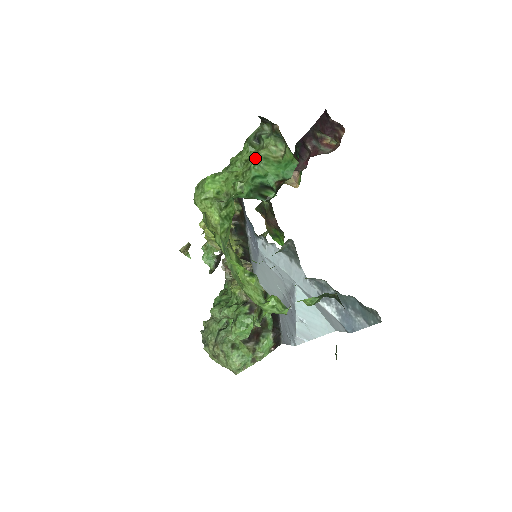
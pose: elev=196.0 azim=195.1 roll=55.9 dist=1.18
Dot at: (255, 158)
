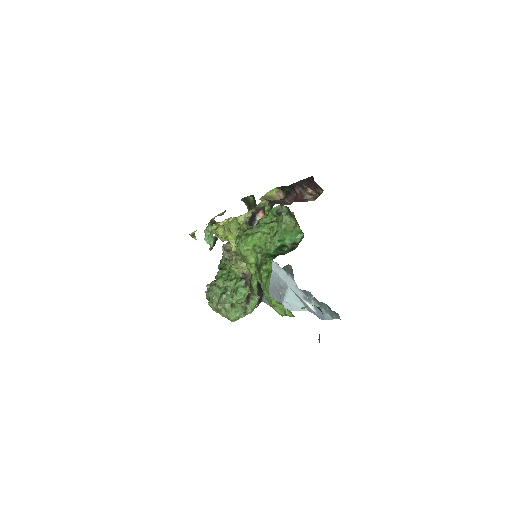
Dot at: (278, 229)
